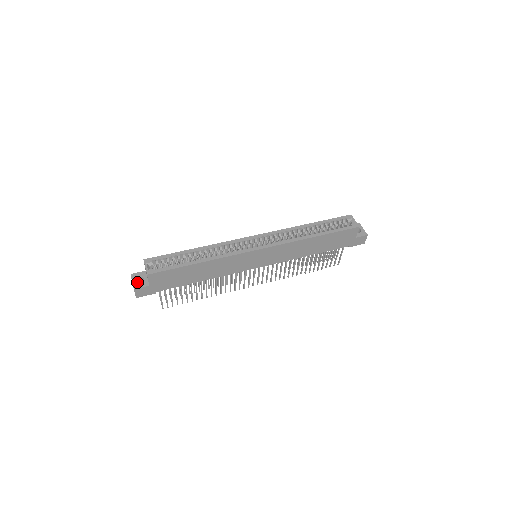
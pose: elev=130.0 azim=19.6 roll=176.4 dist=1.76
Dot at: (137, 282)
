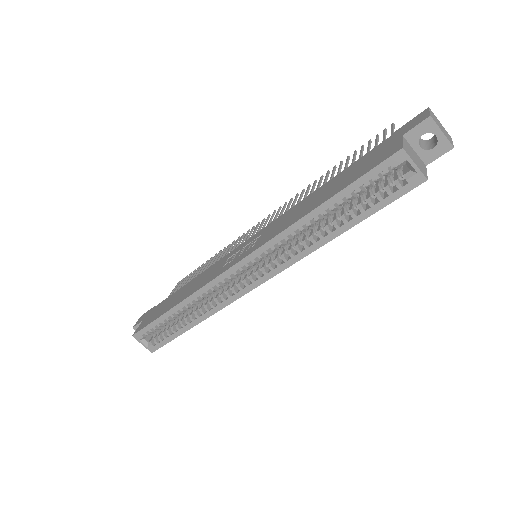
Dot at: occluded
